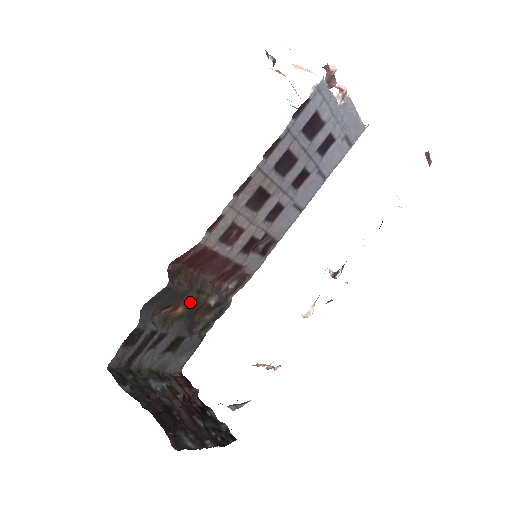
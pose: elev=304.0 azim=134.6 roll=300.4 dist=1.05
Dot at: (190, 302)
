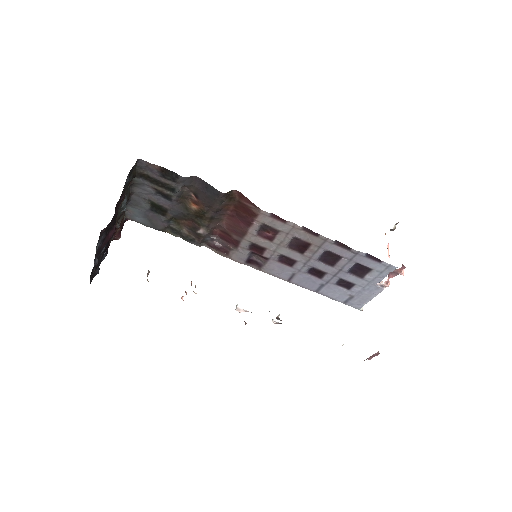
Dot at: (203, 213)
